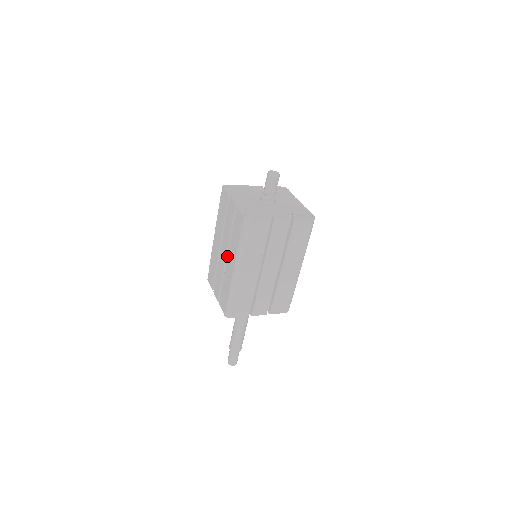
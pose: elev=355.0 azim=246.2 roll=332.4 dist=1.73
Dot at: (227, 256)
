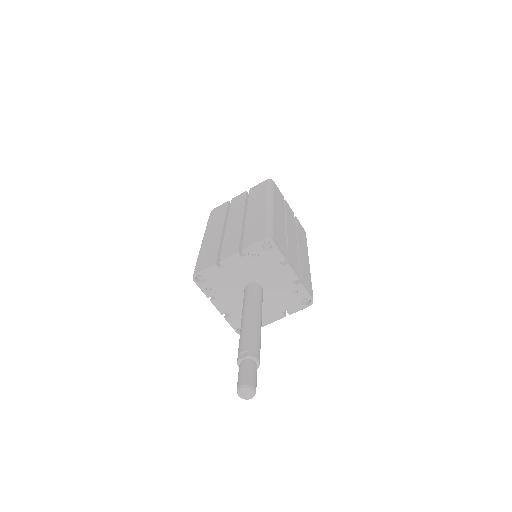
Dot at: occluded
